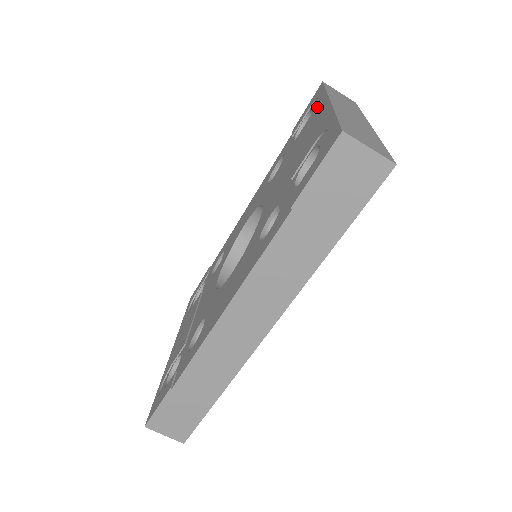
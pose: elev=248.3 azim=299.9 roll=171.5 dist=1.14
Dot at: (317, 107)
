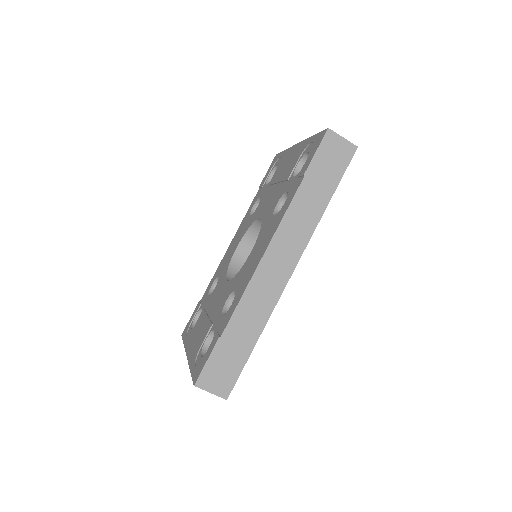
Dot at: (284, 157)
